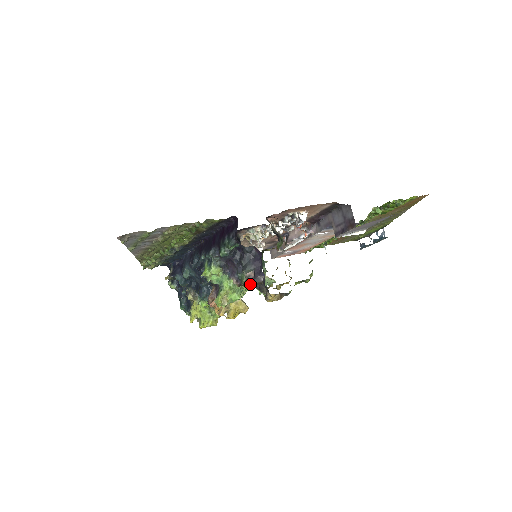
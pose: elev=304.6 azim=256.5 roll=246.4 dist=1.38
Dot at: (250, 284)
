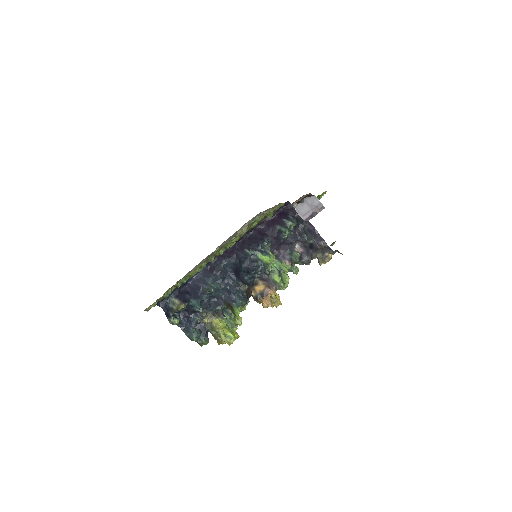
Dot at: occluded
